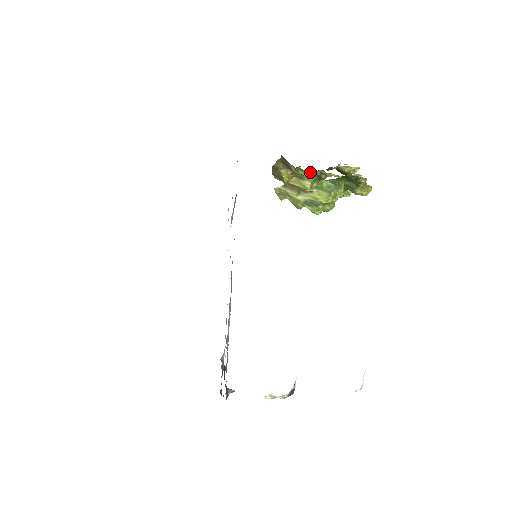
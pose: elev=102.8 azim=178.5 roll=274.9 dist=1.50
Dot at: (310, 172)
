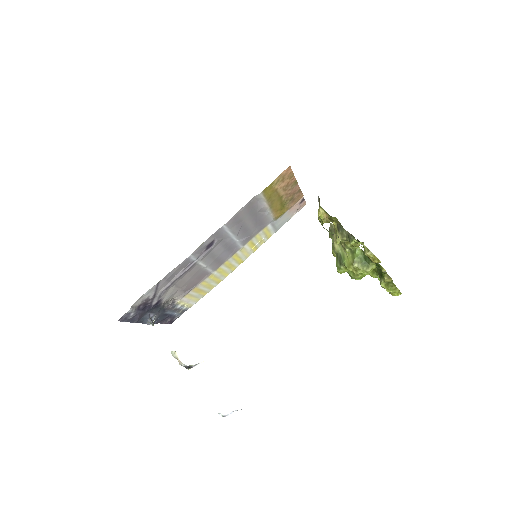
Dot at: occluded
